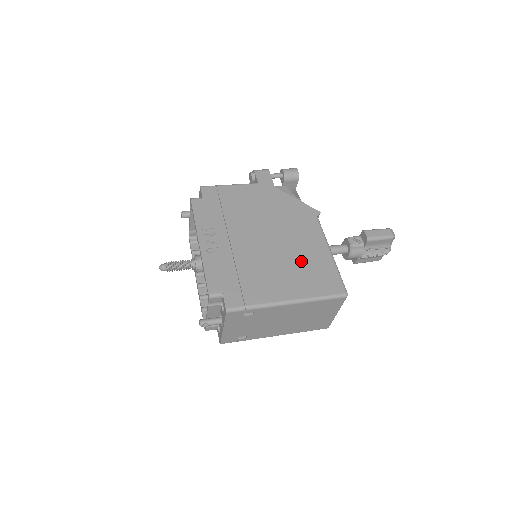
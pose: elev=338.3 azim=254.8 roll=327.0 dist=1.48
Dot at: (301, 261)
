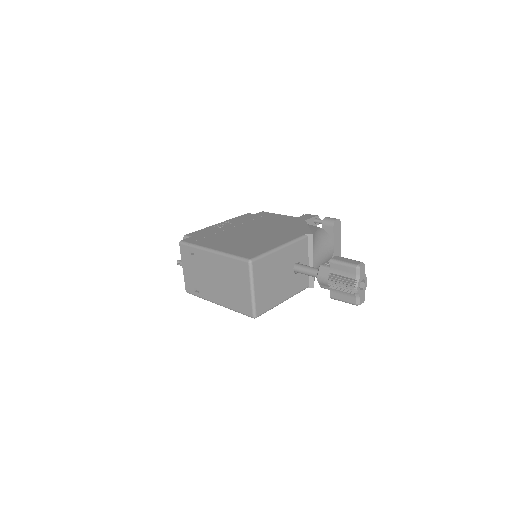
Dot at: (254, 242)
